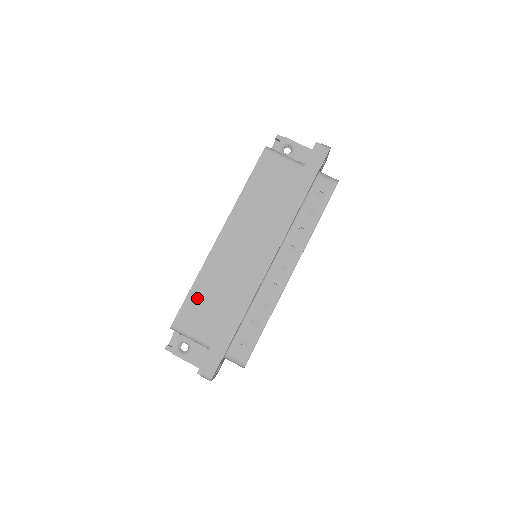
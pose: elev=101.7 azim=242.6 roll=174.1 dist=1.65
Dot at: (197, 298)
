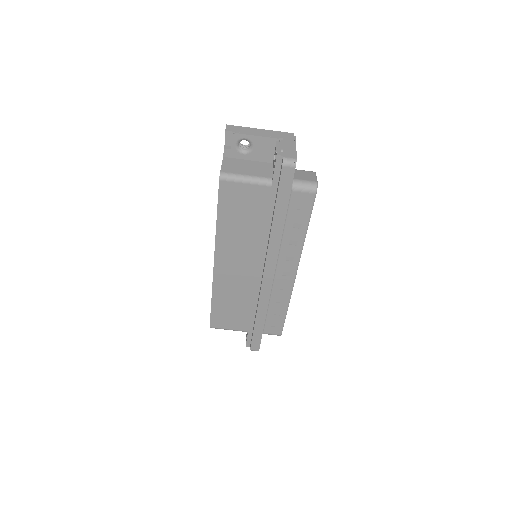
Dot at: (220, 309)
